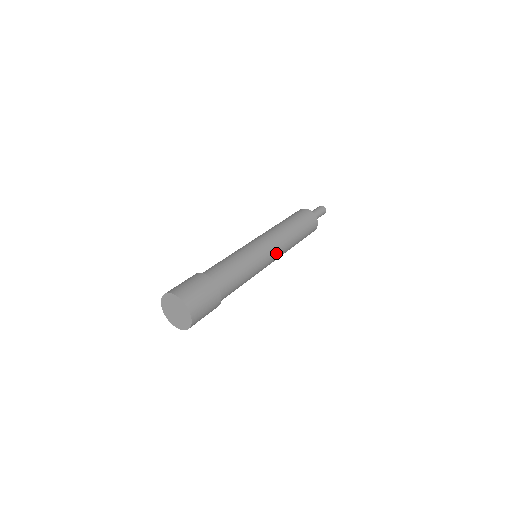
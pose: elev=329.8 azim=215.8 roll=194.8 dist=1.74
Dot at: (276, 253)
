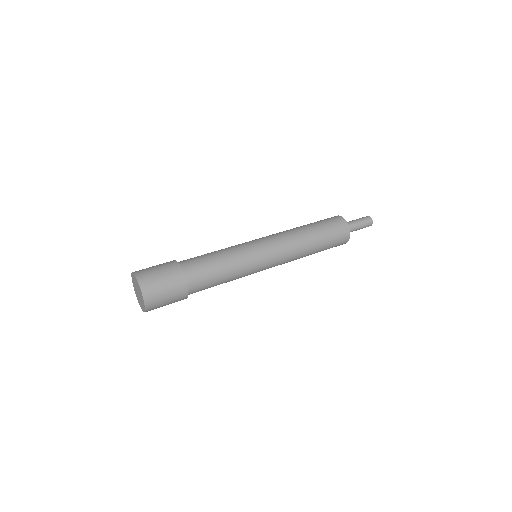
Dot at: (277, 254)
